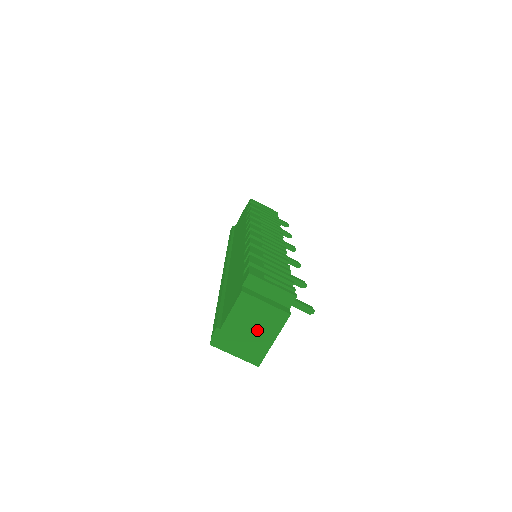
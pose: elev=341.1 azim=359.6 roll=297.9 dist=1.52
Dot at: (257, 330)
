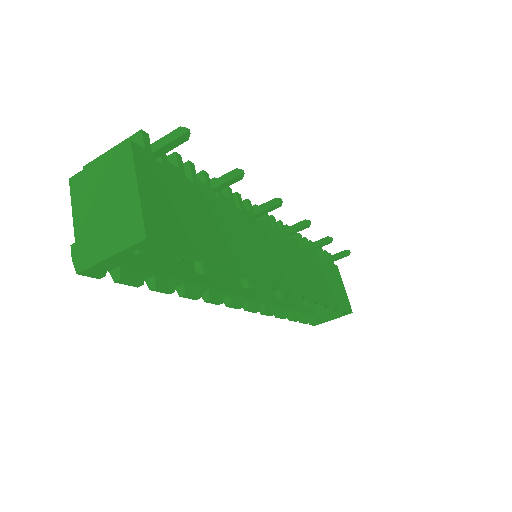
Dot at: (111, 198)
